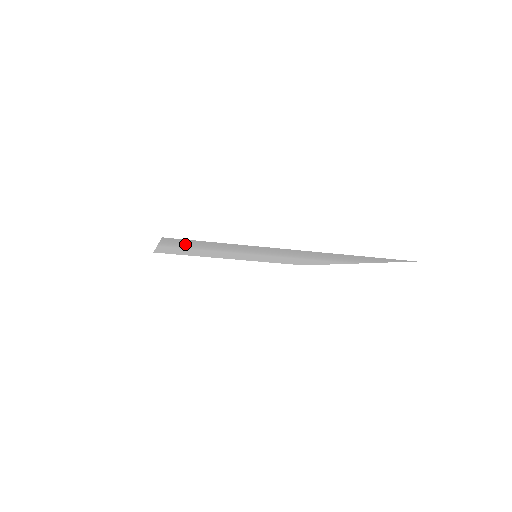
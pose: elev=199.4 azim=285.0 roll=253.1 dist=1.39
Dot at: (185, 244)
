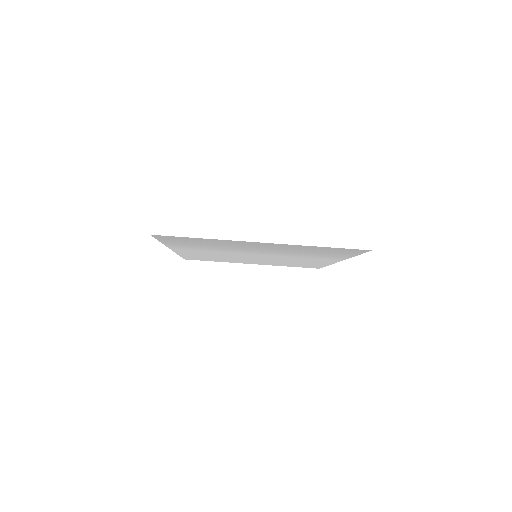
Dot at: (181, 243)
